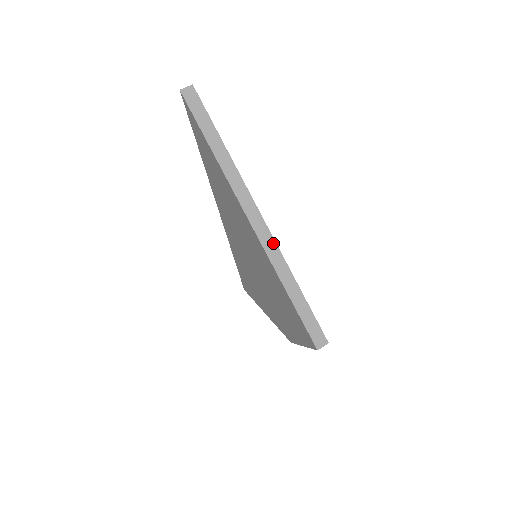
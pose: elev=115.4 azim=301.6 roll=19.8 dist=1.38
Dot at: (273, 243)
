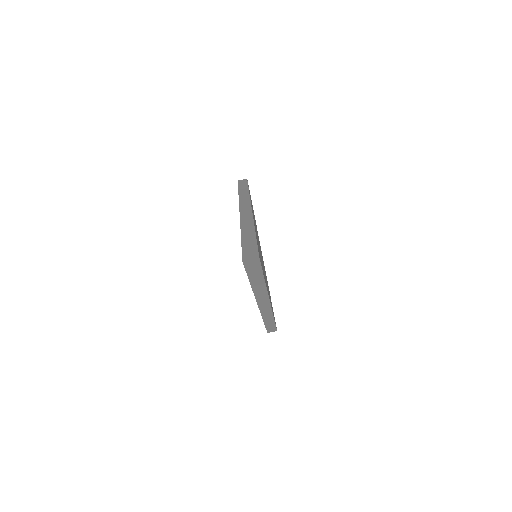
Dot at: (270, 311)
